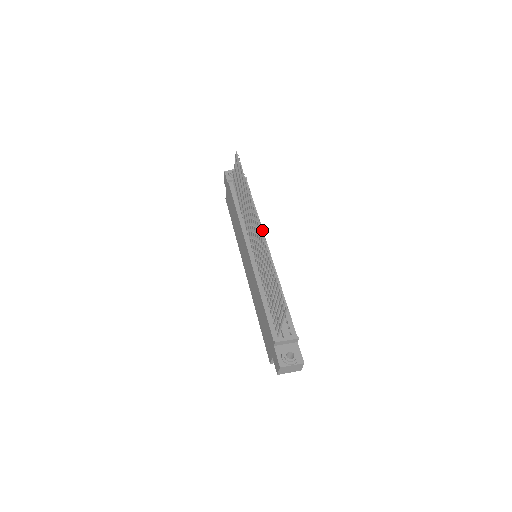
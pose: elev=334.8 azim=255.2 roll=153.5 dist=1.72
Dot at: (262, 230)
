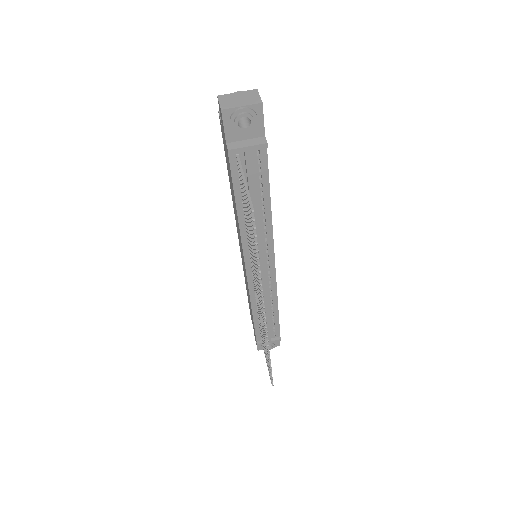
Dot at: occluded
